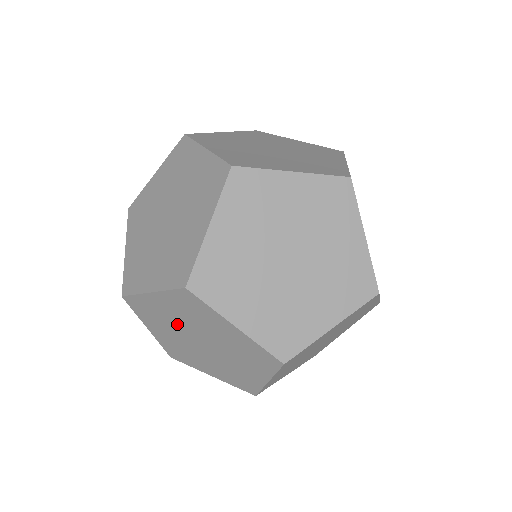
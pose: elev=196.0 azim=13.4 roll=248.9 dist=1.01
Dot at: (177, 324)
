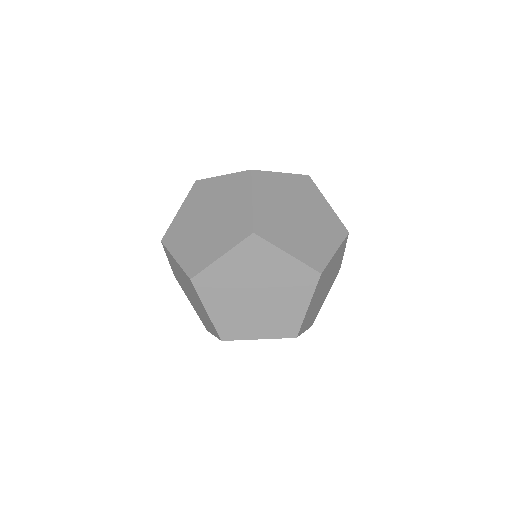
Dot at: (182, 277)
